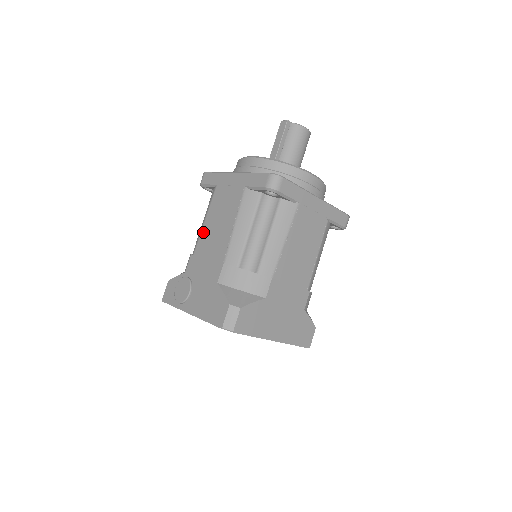
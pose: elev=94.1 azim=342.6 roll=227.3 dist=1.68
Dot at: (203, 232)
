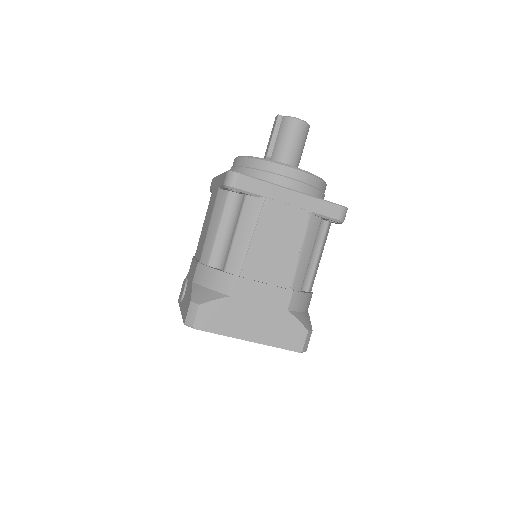
Dot at: (200, 235)
